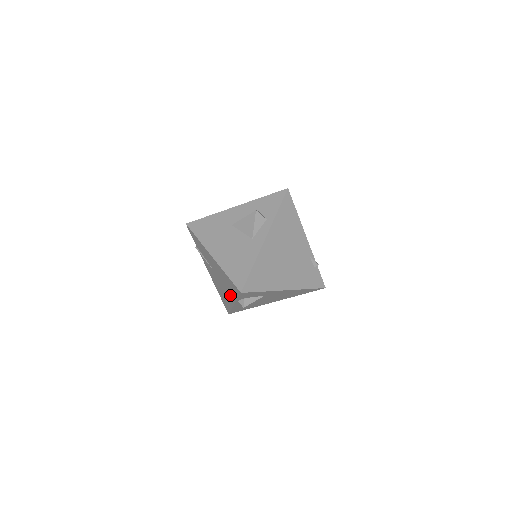
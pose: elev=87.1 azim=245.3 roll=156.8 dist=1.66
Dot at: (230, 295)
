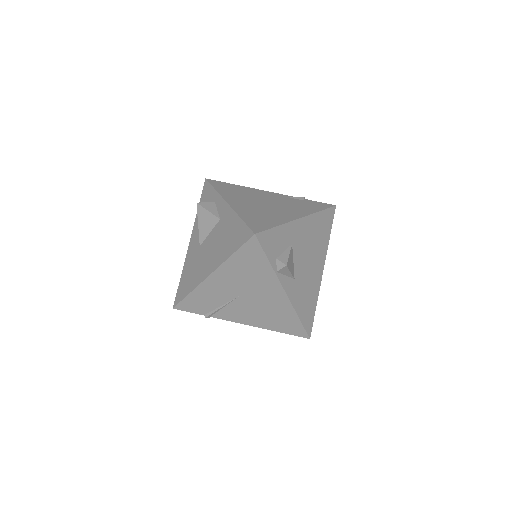
Dot at: (268, 285)
